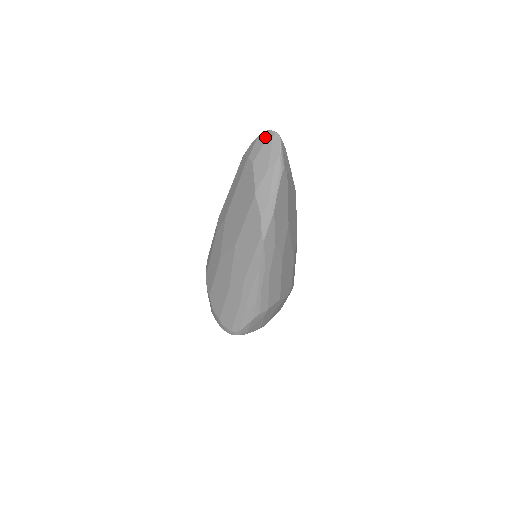
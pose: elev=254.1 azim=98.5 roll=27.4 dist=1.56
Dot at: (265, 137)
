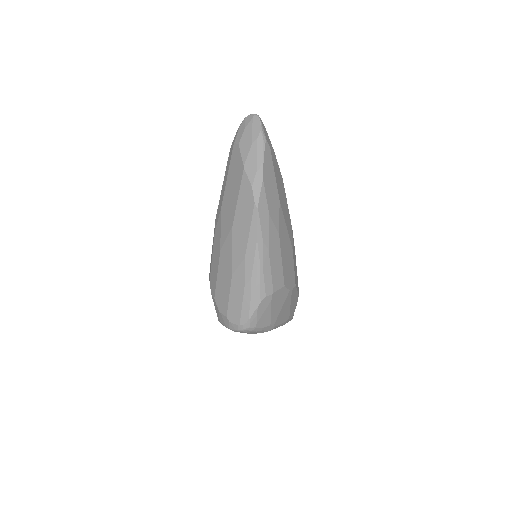
Dot at: (246, 121)
